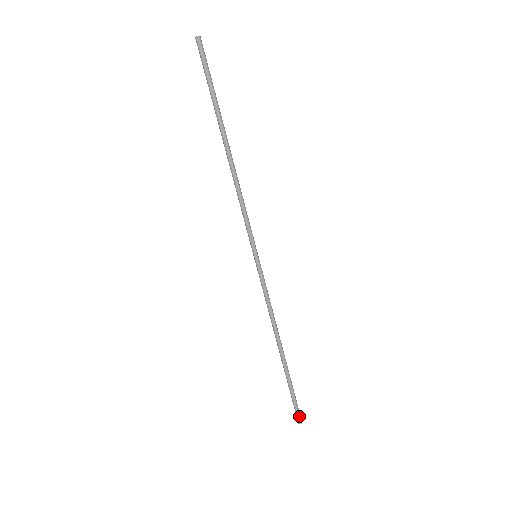
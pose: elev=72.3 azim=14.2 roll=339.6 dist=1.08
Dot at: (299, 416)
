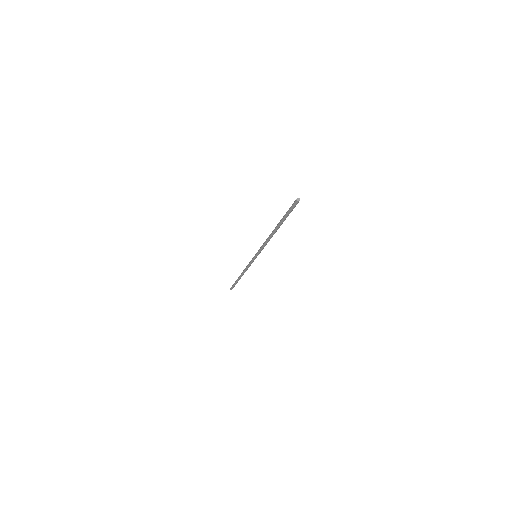
Dot at: occluded
